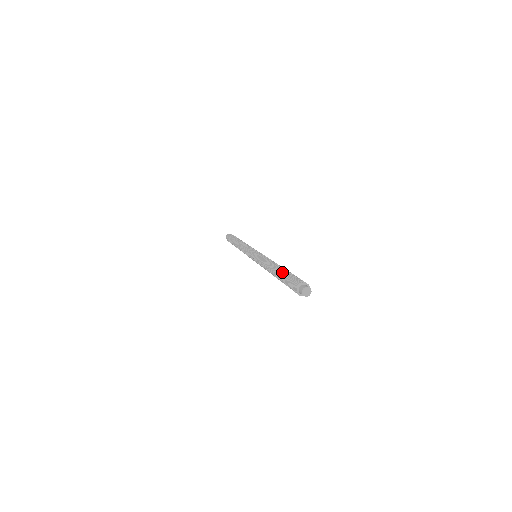
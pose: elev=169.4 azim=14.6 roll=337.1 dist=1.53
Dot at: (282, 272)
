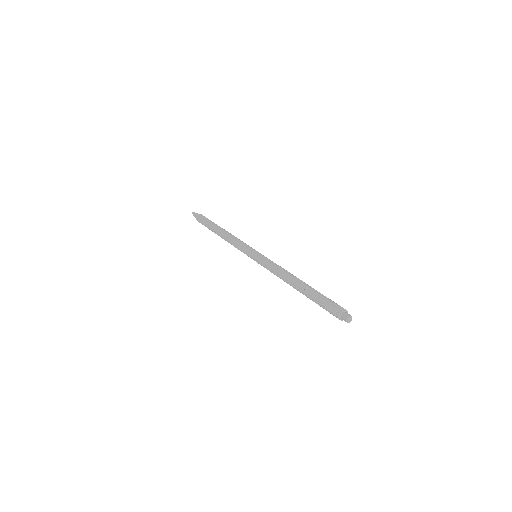
Dot at: (314, 290)
